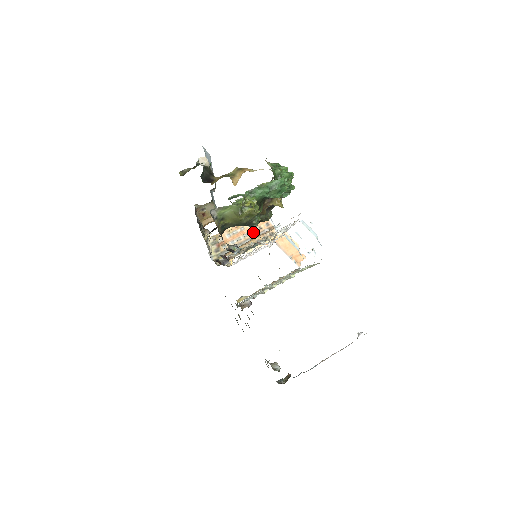
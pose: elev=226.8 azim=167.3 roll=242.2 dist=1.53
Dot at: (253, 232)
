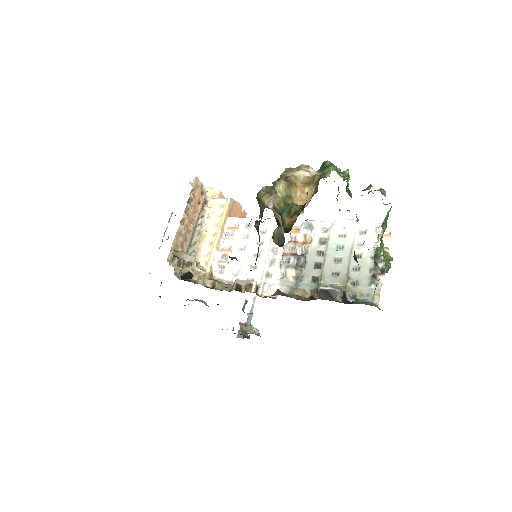
Dot at: (196, 213)
